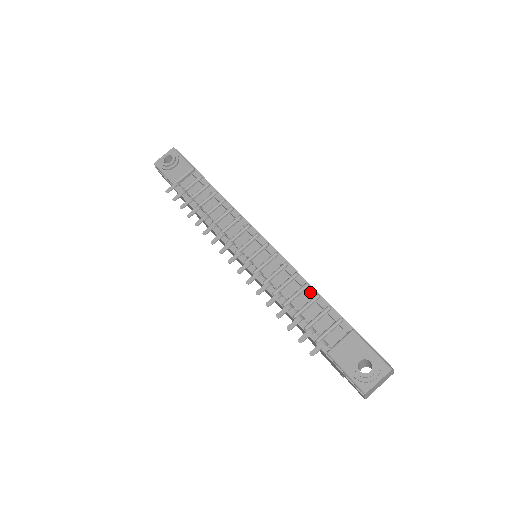
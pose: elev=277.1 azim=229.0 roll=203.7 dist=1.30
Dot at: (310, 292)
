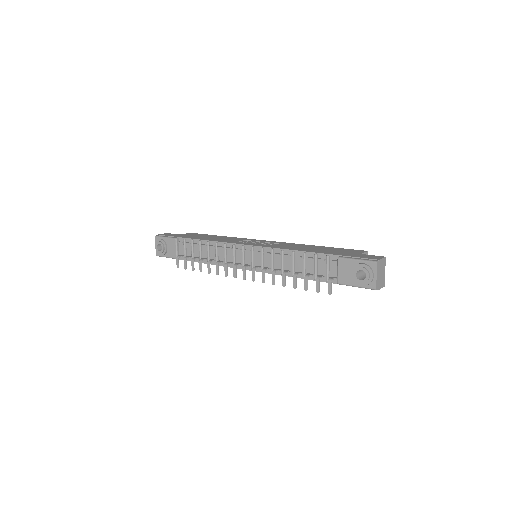
Dot at: (299, 255)
